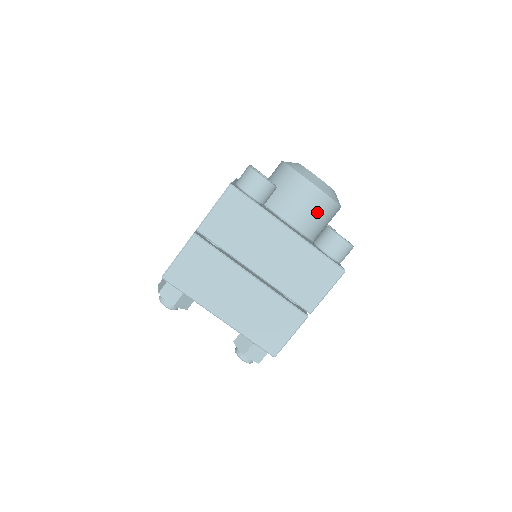
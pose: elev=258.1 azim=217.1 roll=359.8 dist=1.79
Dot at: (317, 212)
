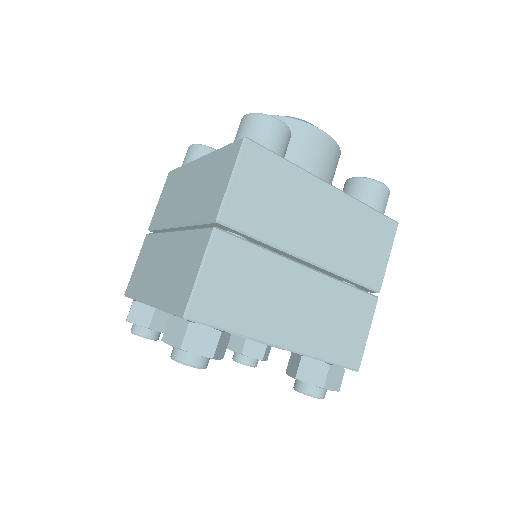
Dot at: (329, 166)
